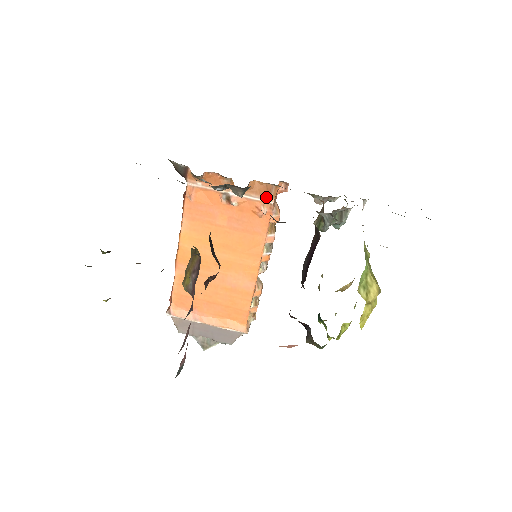
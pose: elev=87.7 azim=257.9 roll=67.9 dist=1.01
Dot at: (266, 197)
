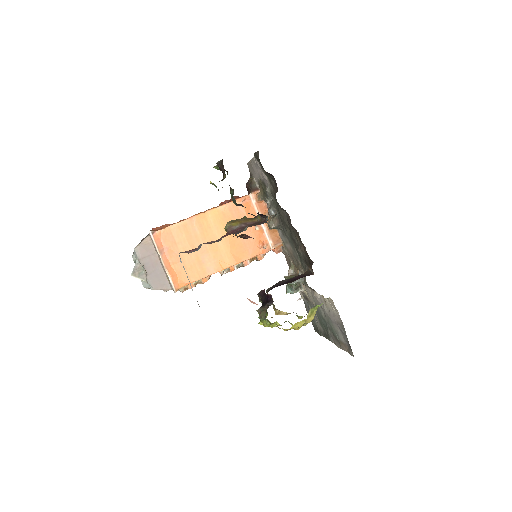
Dot at: (273, 243)
